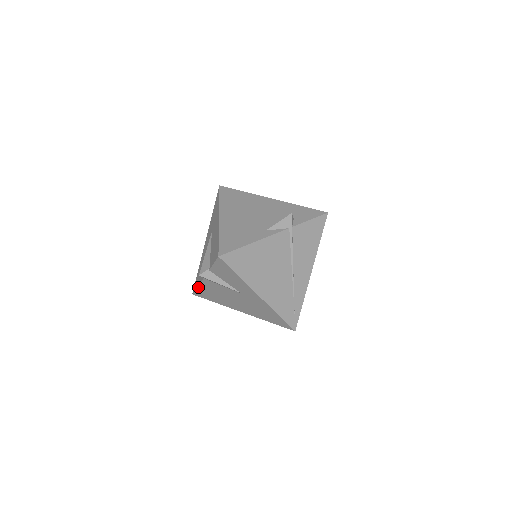
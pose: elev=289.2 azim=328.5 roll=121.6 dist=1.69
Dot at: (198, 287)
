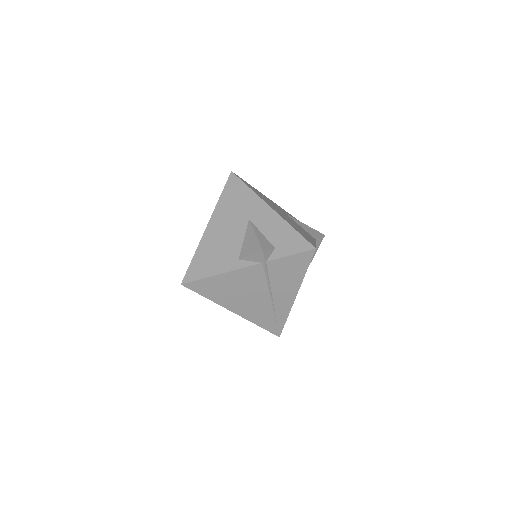
Dot at: occluded
